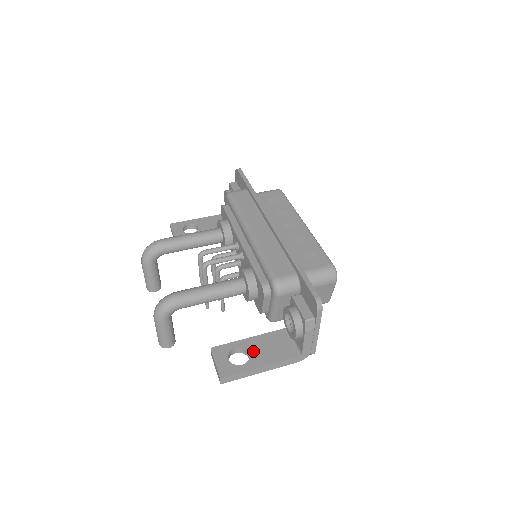
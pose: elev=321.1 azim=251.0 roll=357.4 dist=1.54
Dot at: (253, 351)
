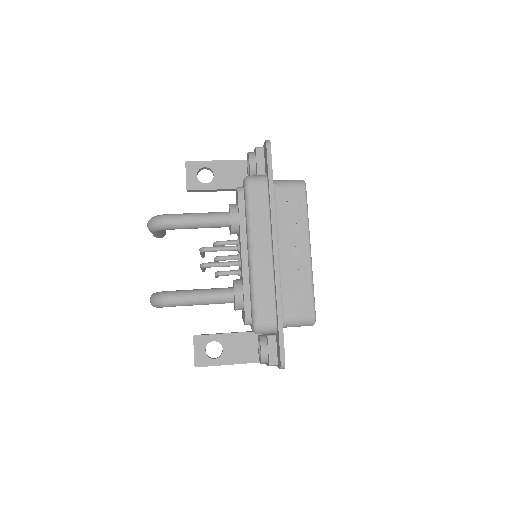
Dot at: (227, 348)
